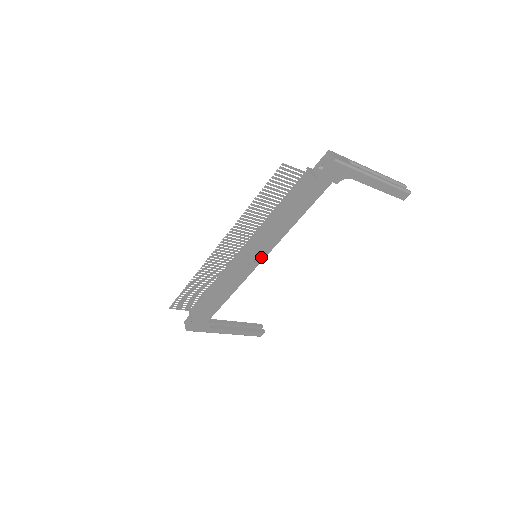
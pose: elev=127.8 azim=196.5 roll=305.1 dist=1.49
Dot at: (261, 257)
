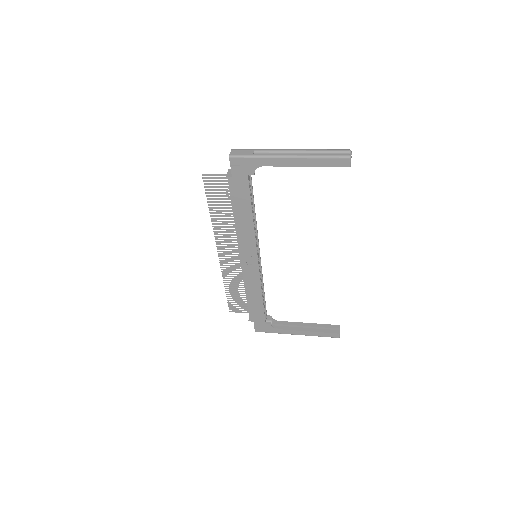
Dot at: (254, 256)
